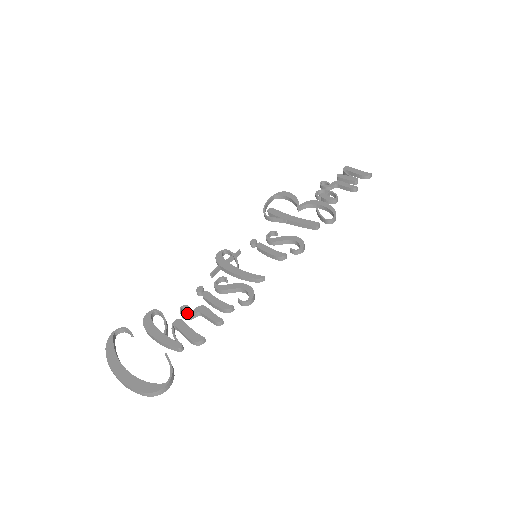
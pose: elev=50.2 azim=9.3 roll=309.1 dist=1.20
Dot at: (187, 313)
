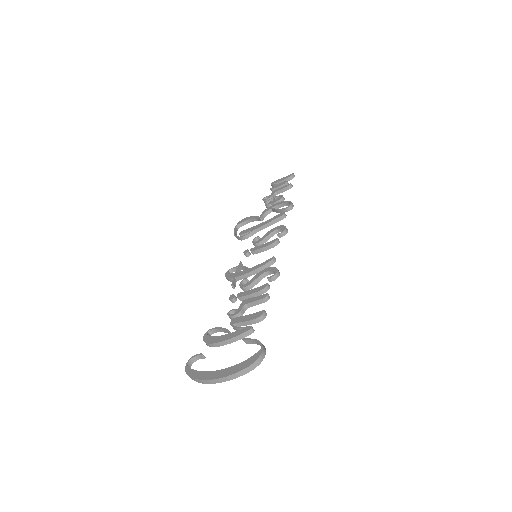
Dot at: (236, 312)
